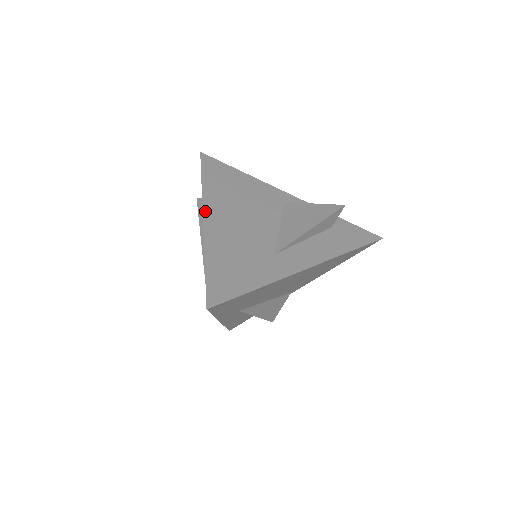
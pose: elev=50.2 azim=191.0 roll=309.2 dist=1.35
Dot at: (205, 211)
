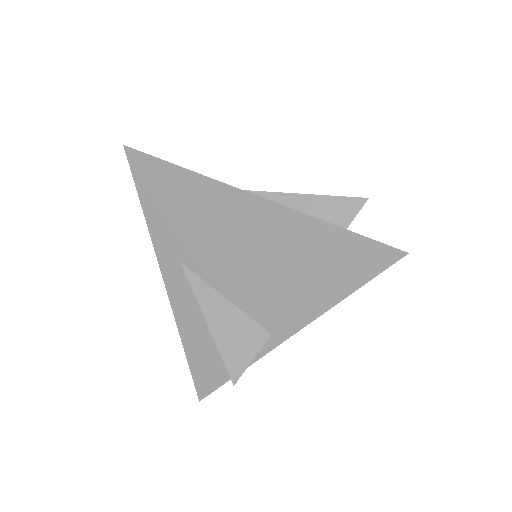
Dot at: occluded
